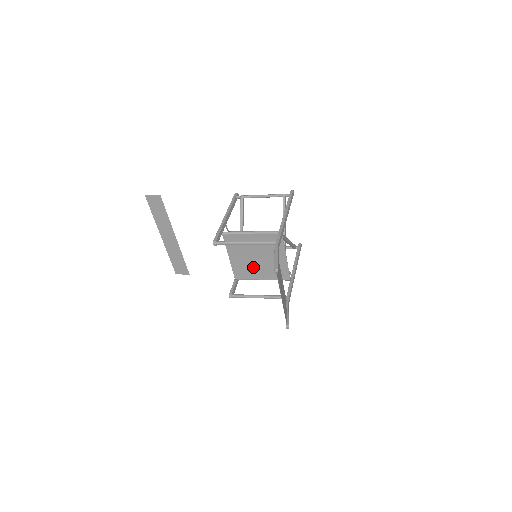
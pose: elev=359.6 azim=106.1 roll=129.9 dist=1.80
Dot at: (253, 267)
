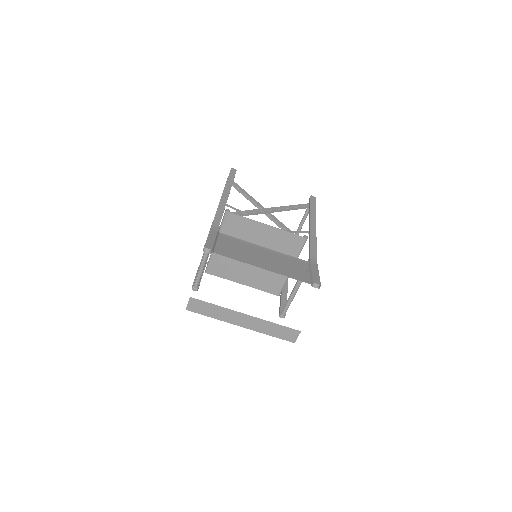
Dot at: occluded
